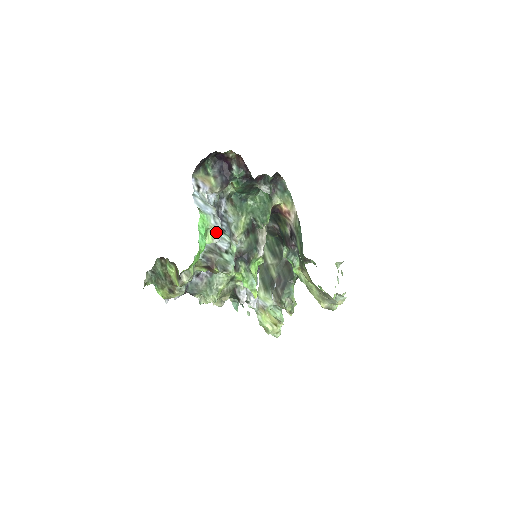
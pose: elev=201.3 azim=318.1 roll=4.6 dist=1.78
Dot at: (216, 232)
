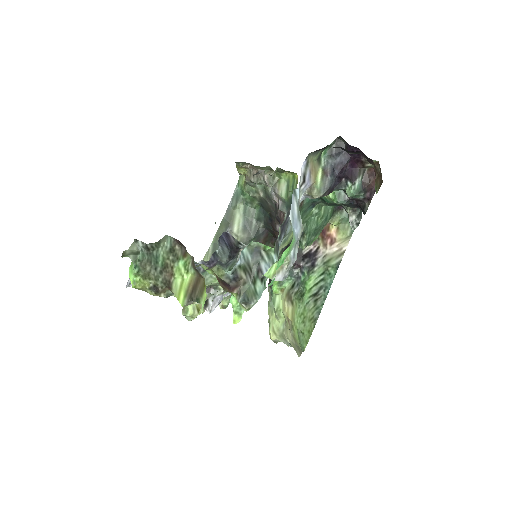
Dot at: (286, 268)
